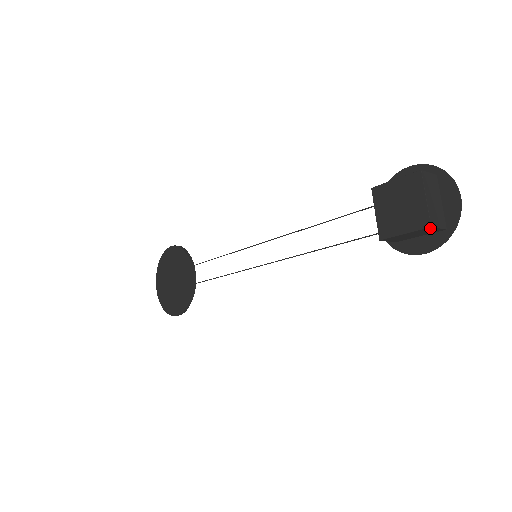
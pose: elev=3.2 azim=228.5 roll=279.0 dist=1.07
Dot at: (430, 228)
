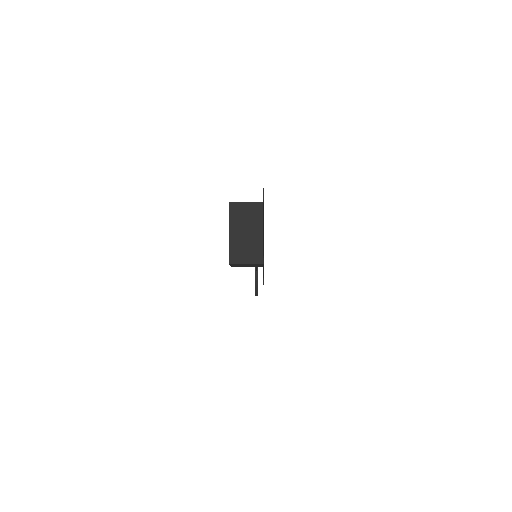
Dot at: (235, 264)
